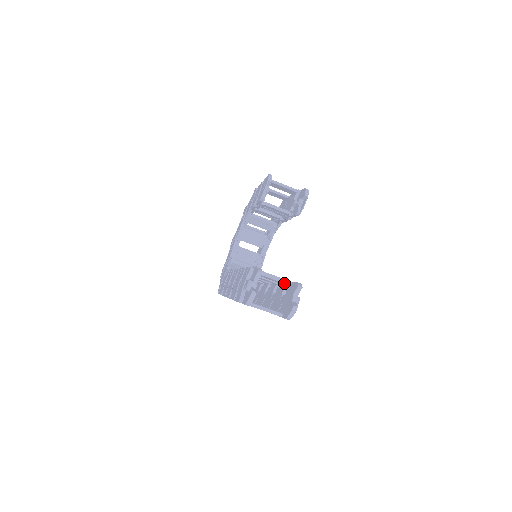
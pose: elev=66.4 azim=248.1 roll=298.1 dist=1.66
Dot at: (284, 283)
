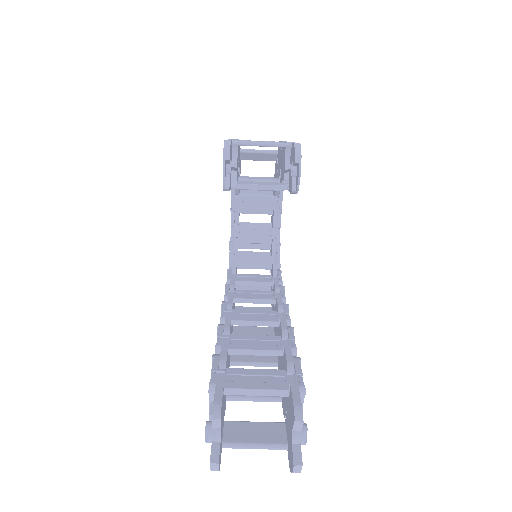
Dot at: occluded
